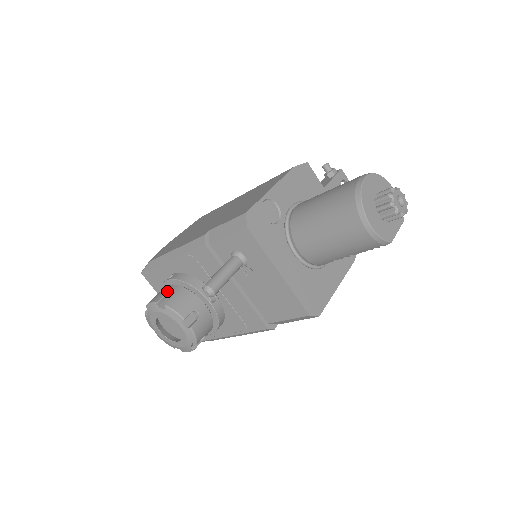
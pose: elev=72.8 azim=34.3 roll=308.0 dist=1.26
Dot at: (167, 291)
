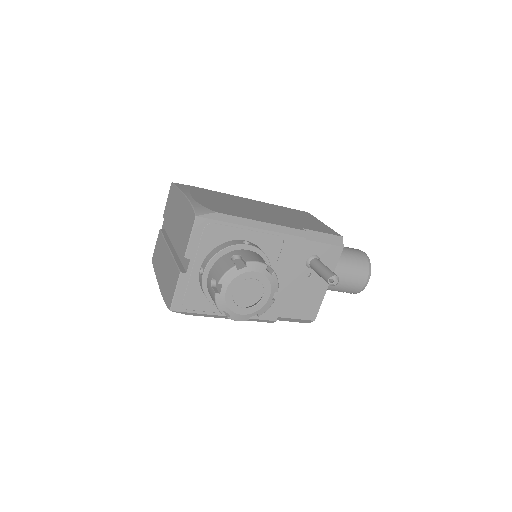
Dot at: (261, 257)
